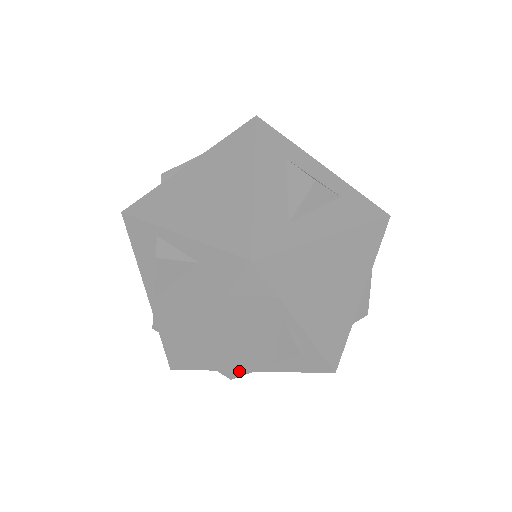
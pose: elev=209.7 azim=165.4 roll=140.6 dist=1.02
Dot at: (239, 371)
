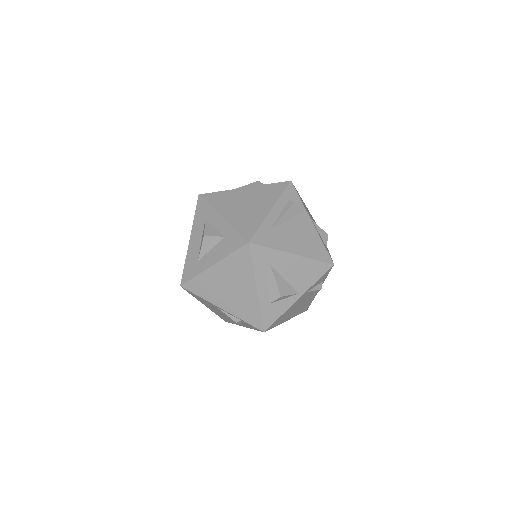
Dot at: occluded
